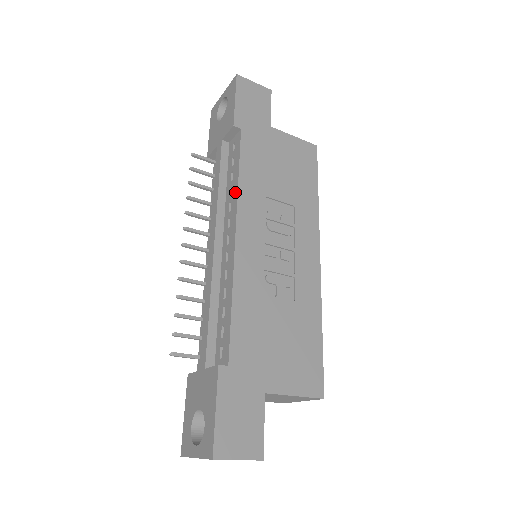
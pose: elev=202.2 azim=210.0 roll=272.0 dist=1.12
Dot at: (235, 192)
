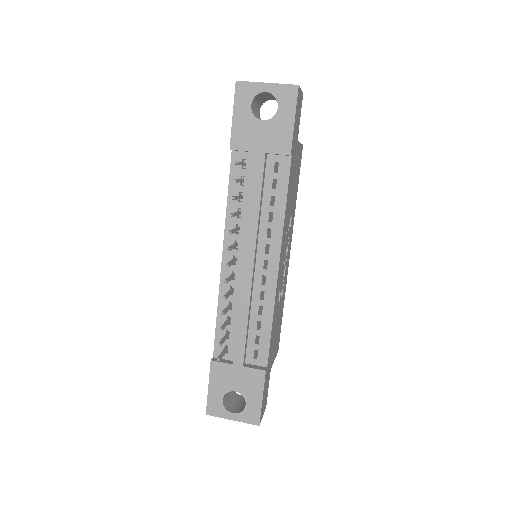
Dot at: (279, 224)
